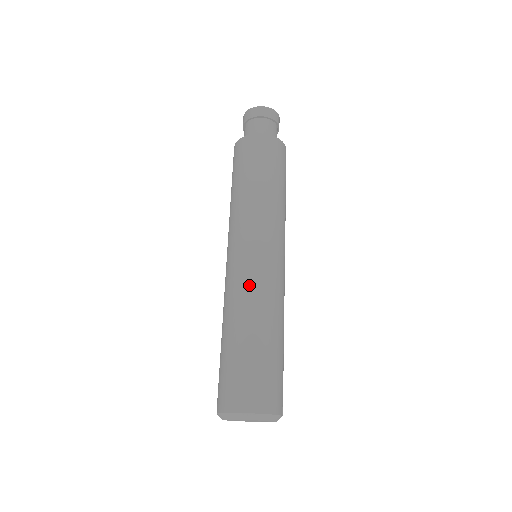
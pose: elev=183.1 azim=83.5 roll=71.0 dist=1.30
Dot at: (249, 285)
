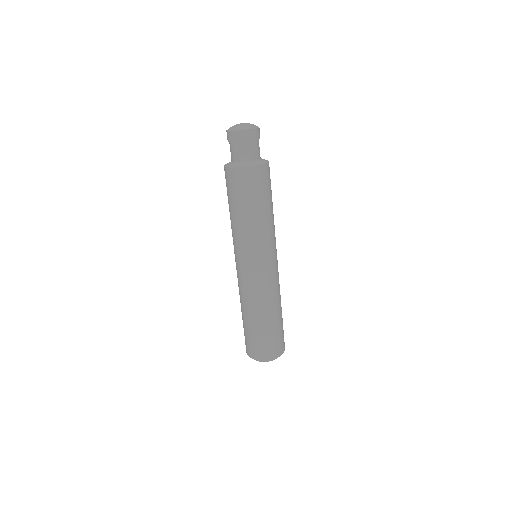
Dot at: (244, 290)
